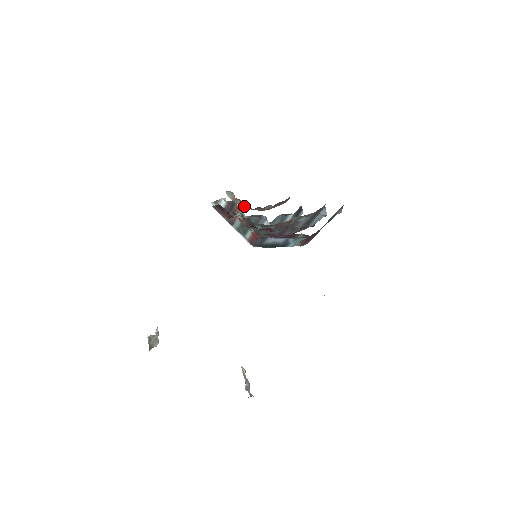
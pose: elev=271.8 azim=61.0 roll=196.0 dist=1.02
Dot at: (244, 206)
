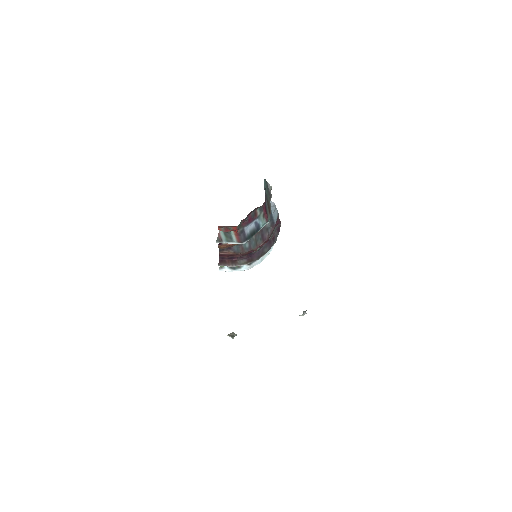
Dot at: occluded
